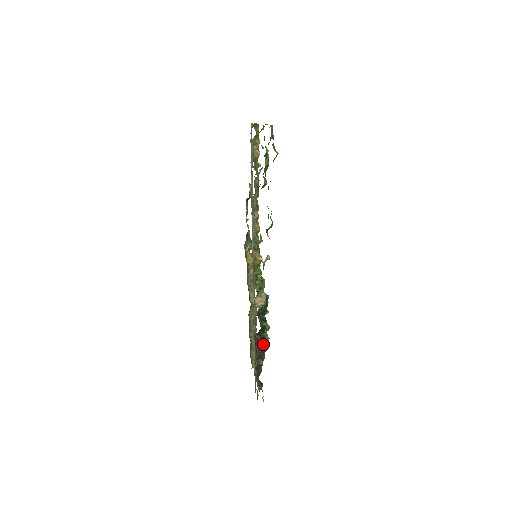
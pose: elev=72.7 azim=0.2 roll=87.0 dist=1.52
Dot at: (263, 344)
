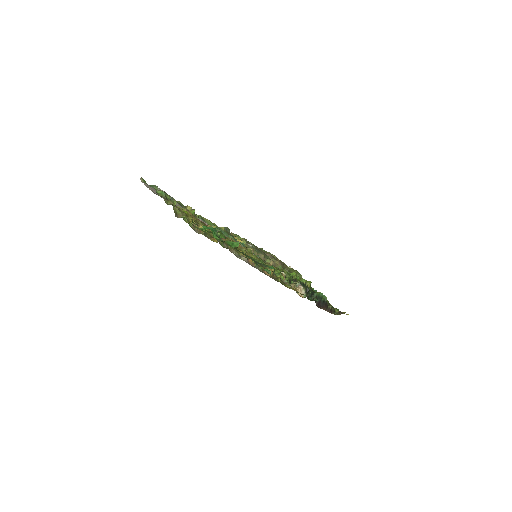
Dot at: (322, 300)
